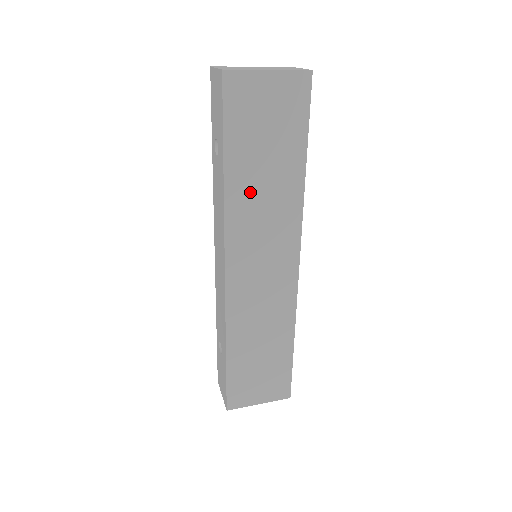
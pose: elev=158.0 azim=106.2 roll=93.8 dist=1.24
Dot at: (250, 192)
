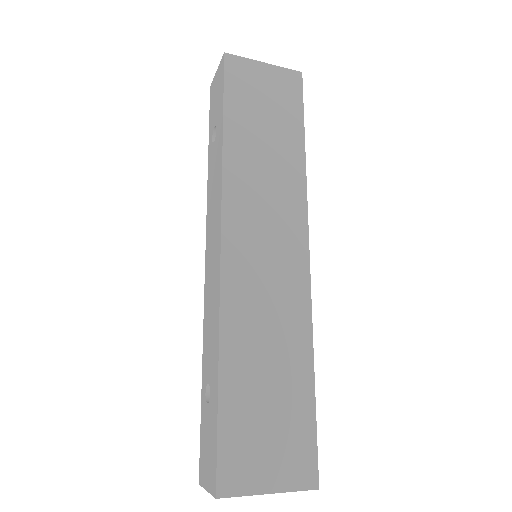
Dot at: (250, 159)
